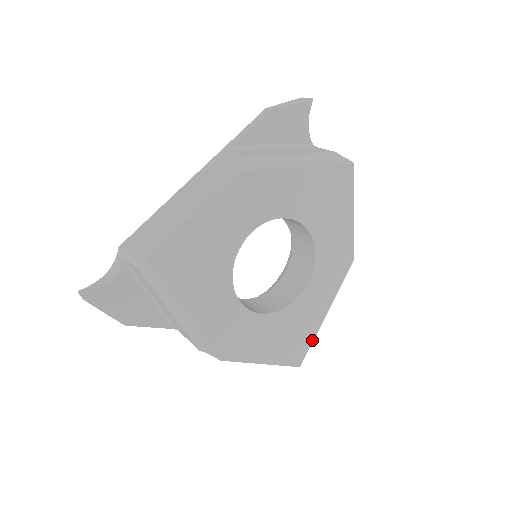
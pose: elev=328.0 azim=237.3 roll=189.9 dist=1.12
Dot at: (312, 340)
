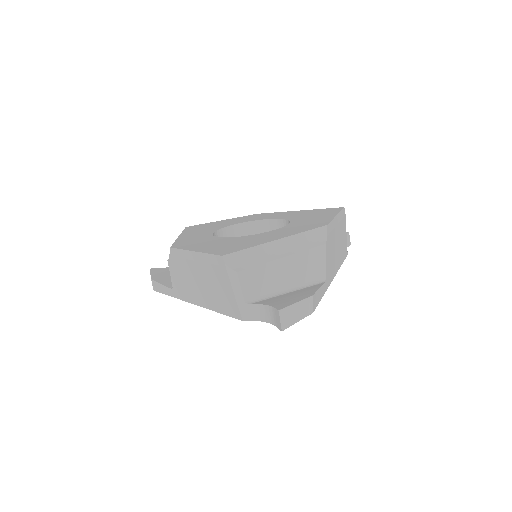
Dot at: (250, 247)
